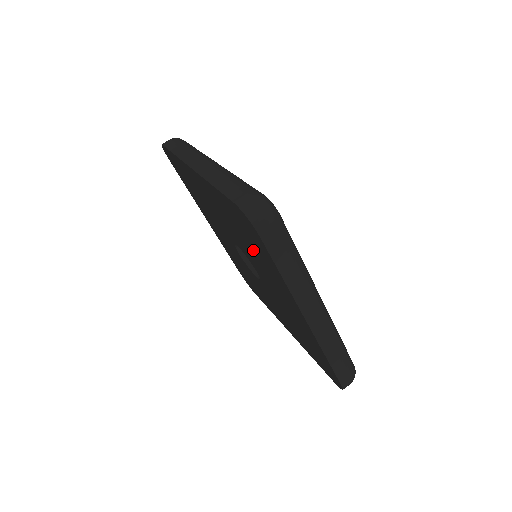
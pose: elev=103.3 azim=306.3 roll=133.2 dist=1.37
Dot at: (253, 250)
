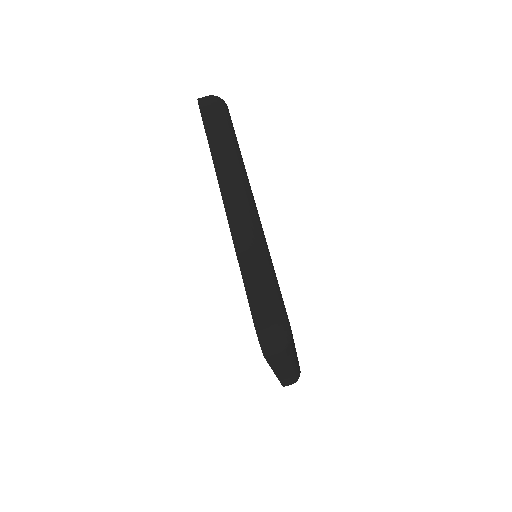
Dot at: occluded
